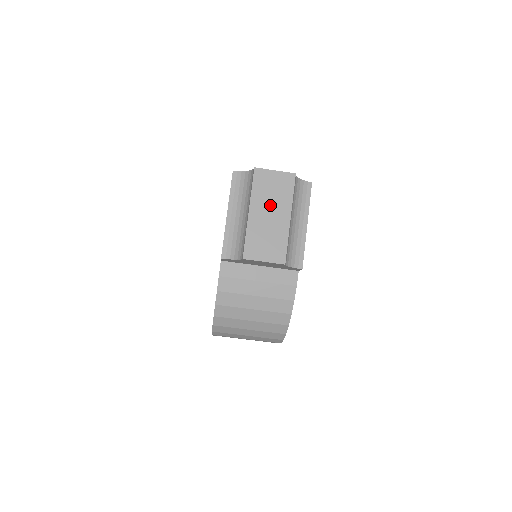
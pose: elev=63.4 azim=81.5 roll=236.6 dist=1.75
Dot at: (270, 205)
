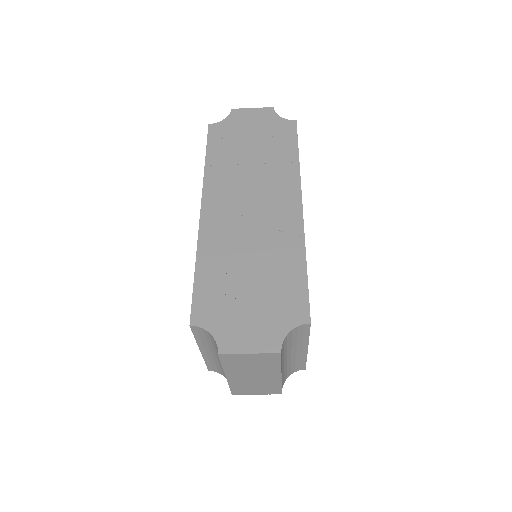
Dot at: (251, 372)
